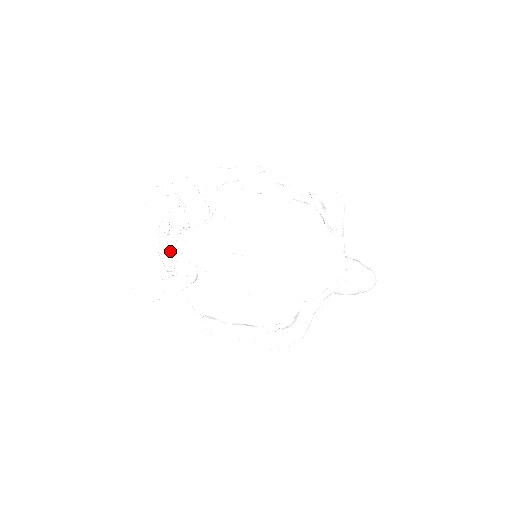
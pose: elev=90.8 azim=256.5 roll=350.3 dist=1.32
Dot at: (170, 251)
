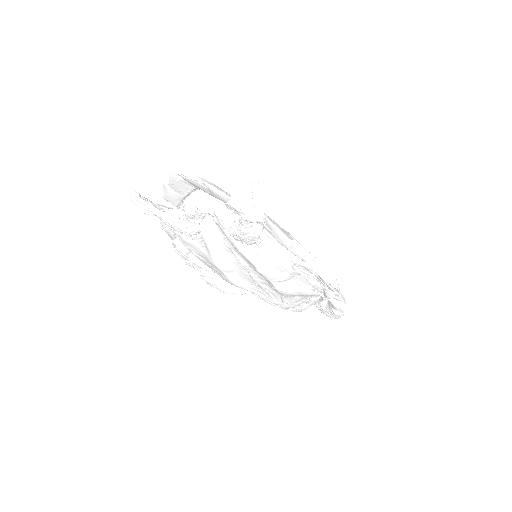
Dot at: (193, 215)
